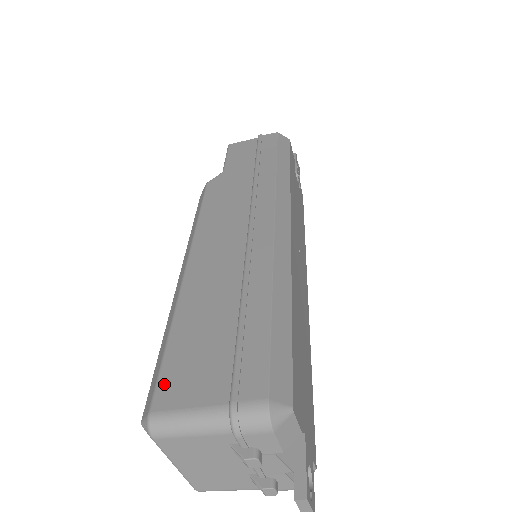
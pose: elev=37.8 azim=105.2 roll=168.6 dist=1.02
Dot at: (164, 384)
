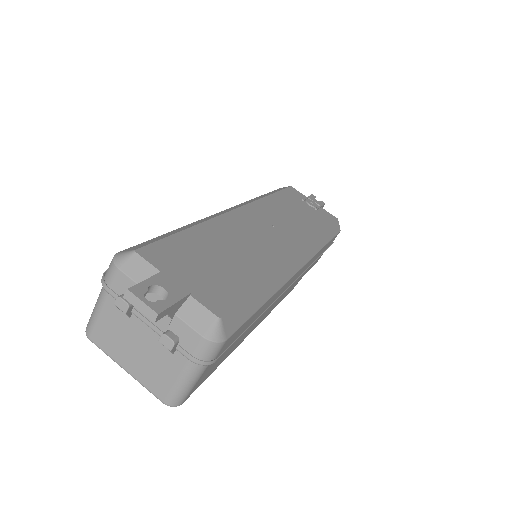
Dot at: occluded
